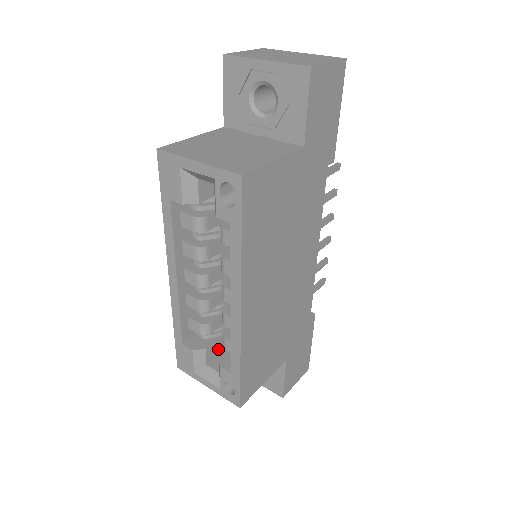
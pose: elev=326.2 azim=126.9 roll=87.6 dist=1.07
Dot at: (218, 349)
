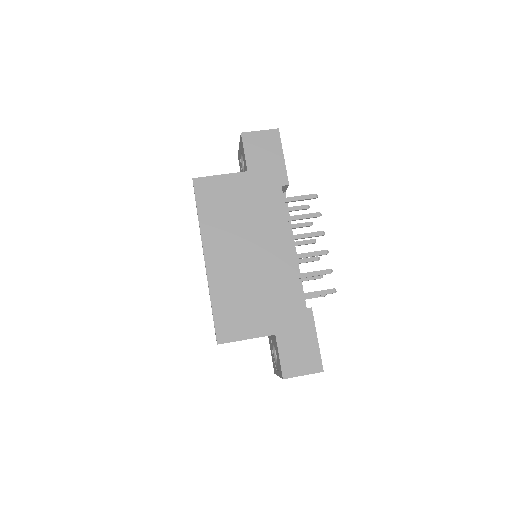
Dot at: occluded
